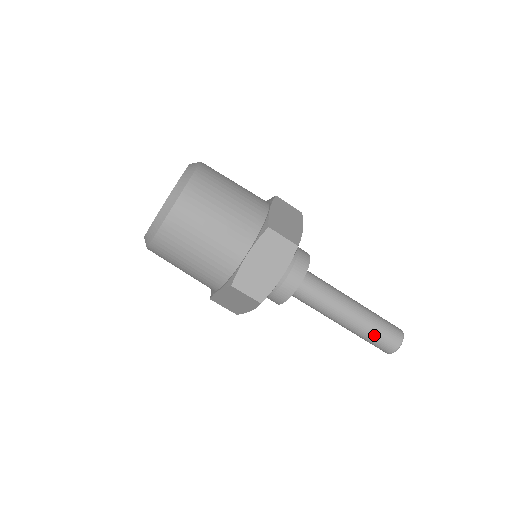
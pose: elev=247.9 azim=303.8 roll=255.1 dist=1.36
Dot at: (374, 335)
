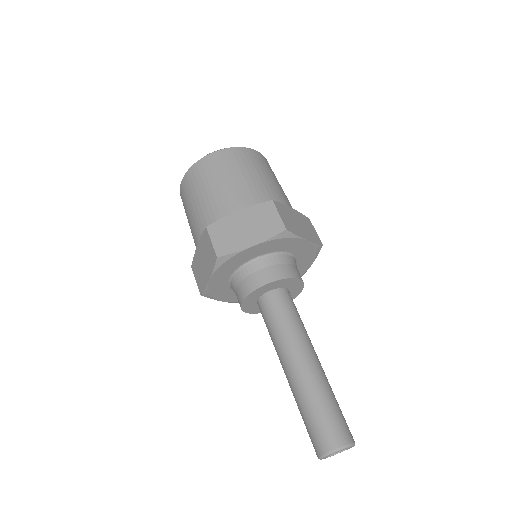
Dot at: (314, 409)
